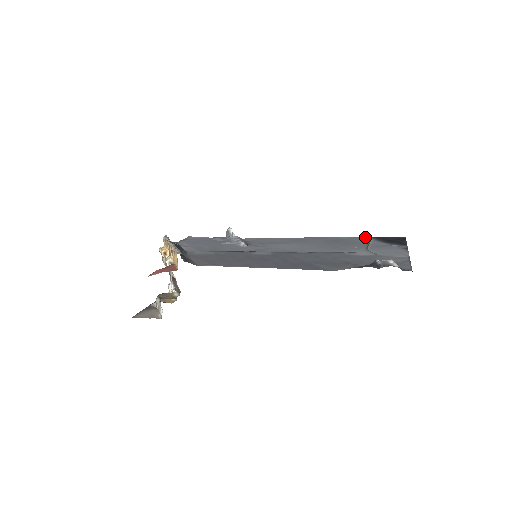
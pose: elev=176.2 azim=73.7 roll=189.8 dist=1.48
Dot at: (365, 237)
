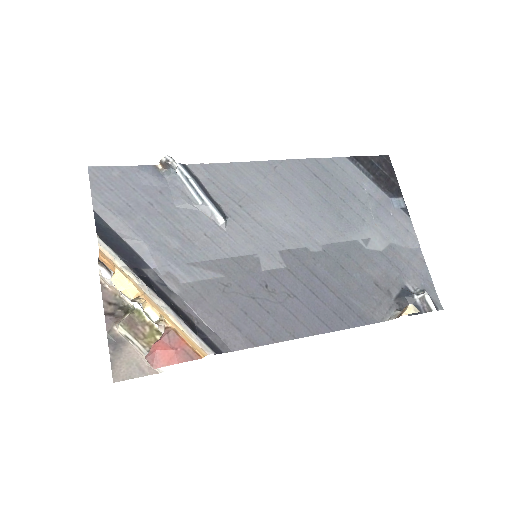
Dot at: (351, 161)
